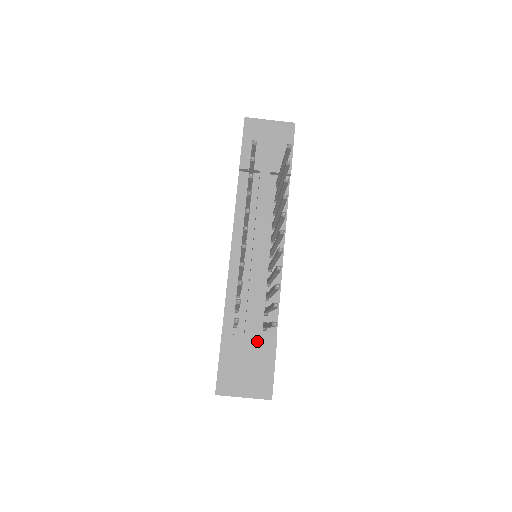
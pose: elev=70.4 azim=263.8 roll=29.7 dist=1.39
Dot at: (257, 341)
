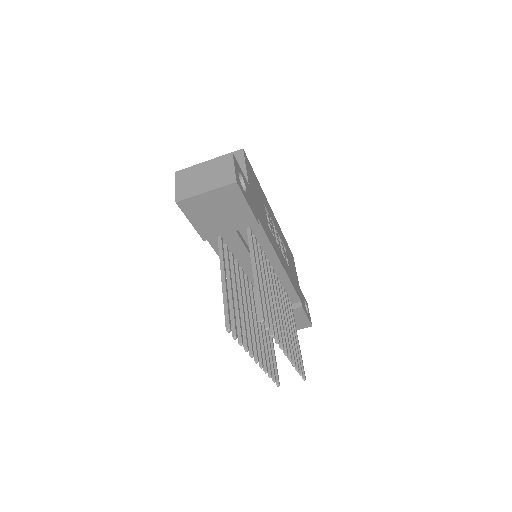
Dot at: occluded
